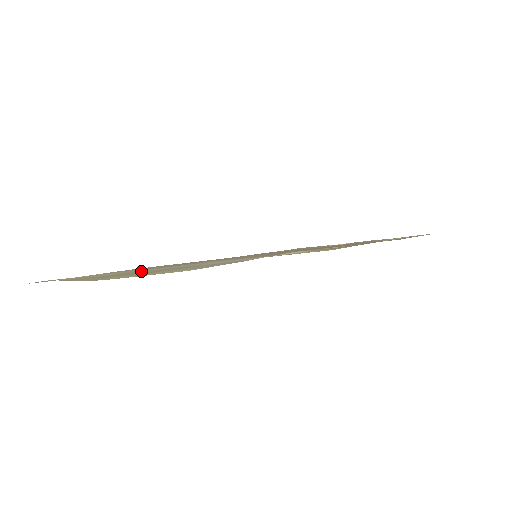
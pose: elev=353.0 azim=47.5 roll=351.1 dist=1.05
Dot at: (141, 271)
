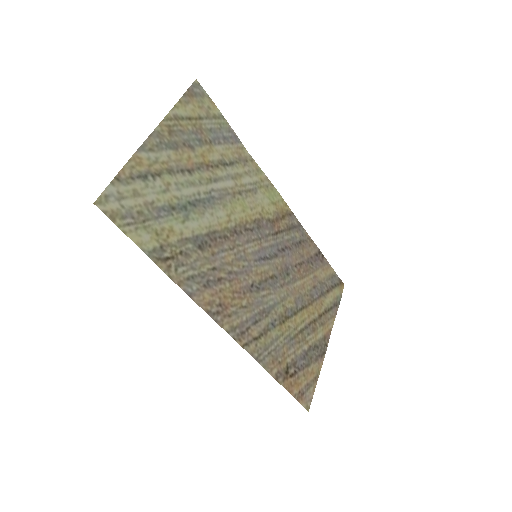
Dot at: (191, 148)
